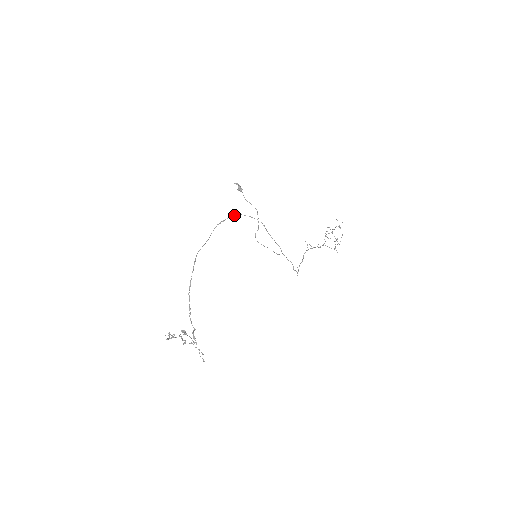
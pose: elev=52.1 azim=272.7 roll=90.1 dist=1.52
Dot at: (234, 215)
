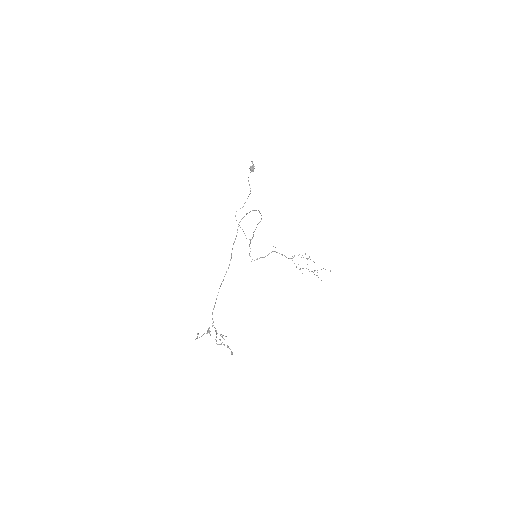
Dot at: (255, 210)
